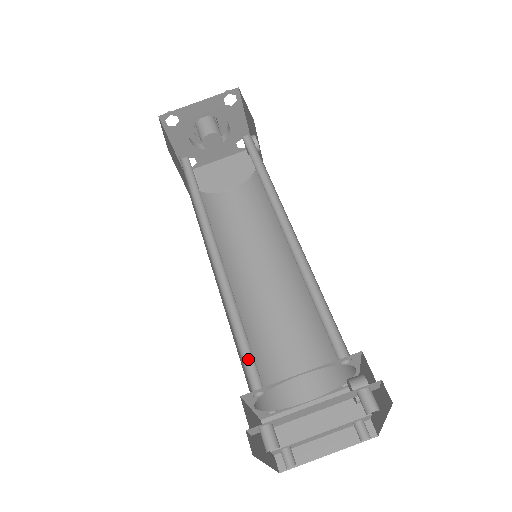
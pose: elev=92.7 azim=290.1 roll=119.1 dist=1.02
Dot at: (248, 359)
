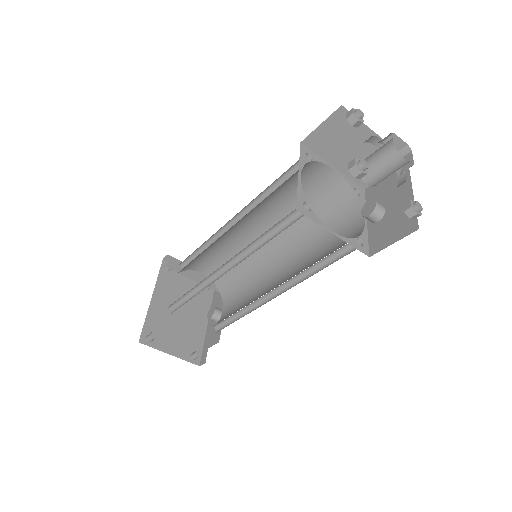
Dot at: (181, 300)
